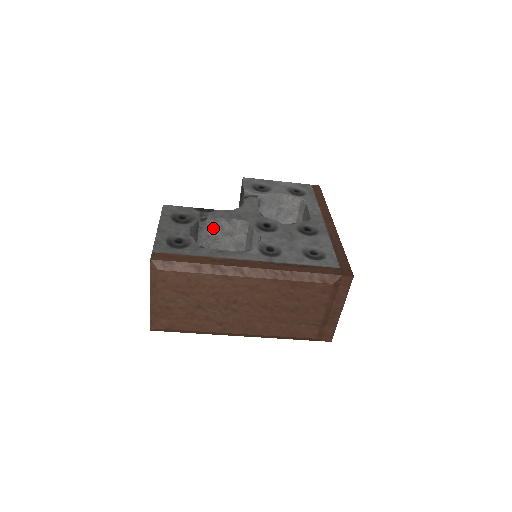
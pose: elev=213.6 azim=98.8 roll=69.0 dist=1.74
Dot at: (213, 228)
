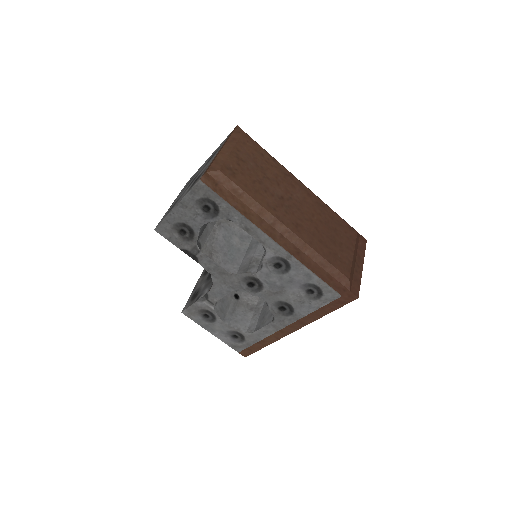
Dot at: occluded
